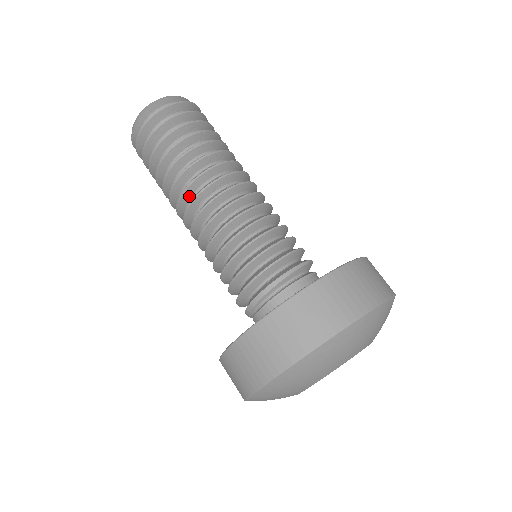
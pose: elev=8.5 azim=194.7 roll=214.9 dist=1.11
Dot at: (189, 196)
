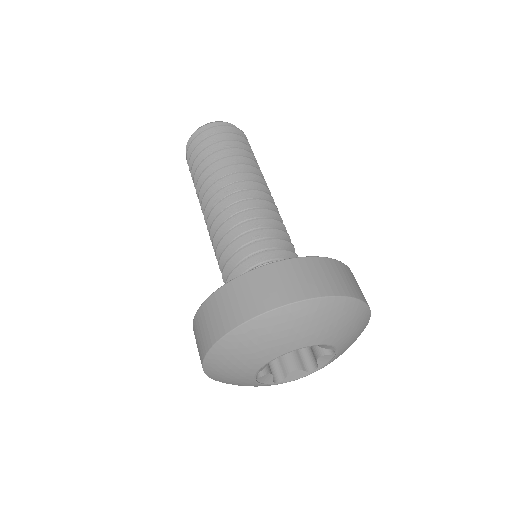
Dot at: occluded
